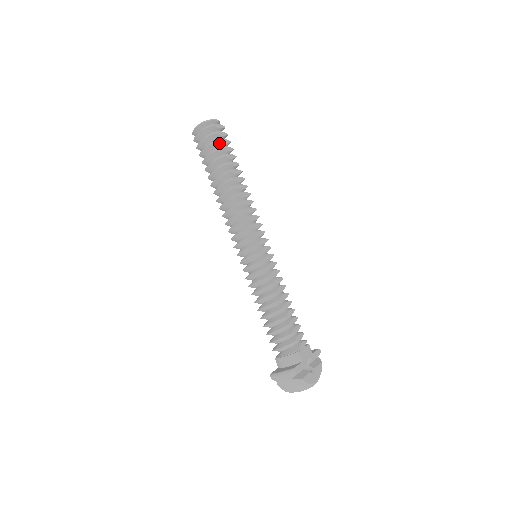
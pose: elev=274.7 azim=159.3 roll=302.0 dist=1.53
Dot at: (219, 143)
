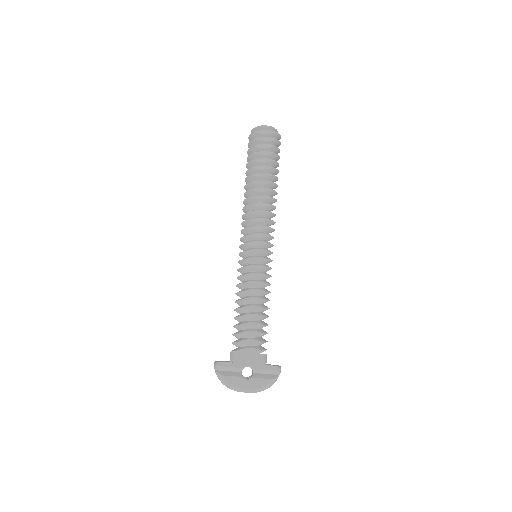
Dot at: (256, 148)
